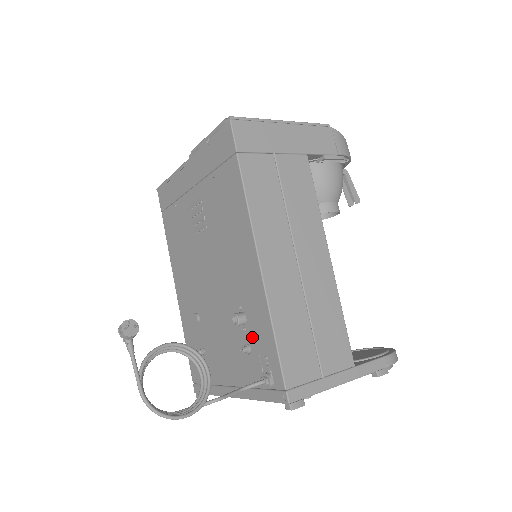
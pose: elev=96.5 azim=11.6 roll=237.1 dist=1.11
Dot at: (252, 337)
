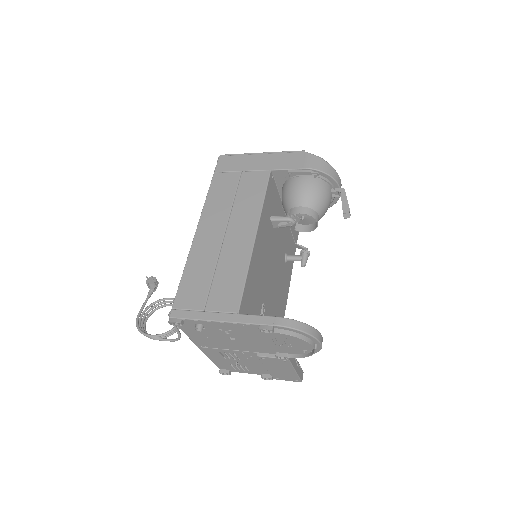
Dot at: occluded
